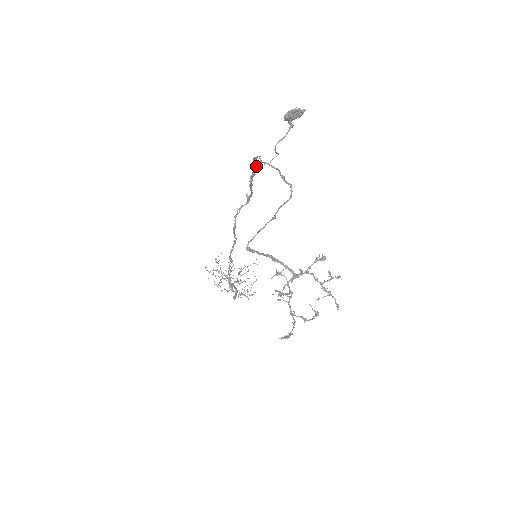
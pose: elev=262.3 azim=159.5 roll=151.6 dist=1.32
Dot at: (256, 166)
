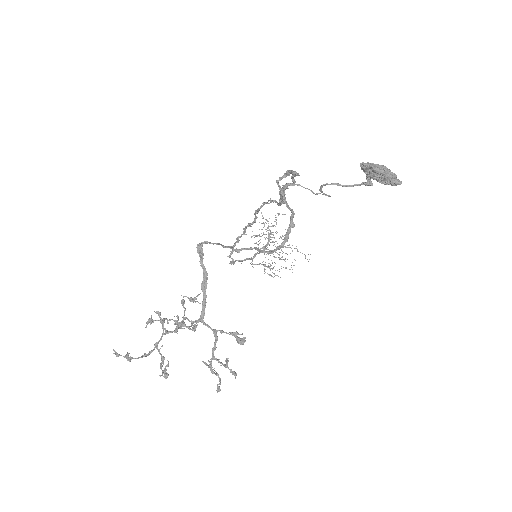
Dot at: (294, 181)
